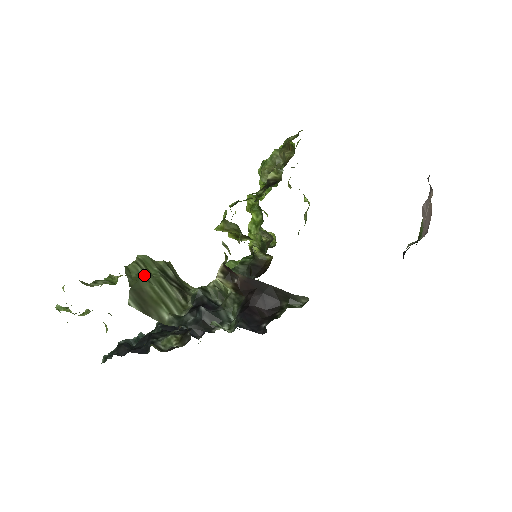
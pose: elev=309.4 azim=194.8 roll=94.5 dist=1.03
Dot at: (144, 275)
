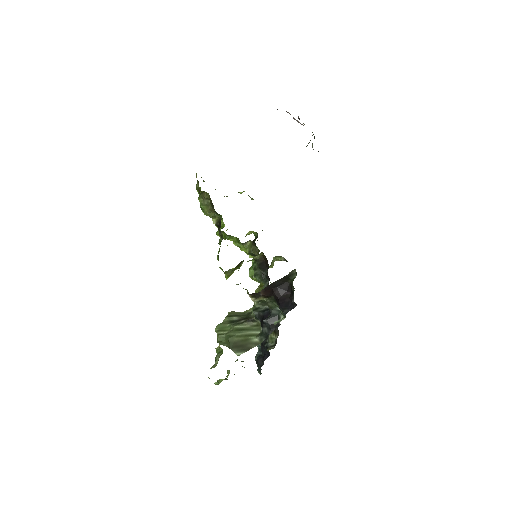
Dot at: (228, 336)
